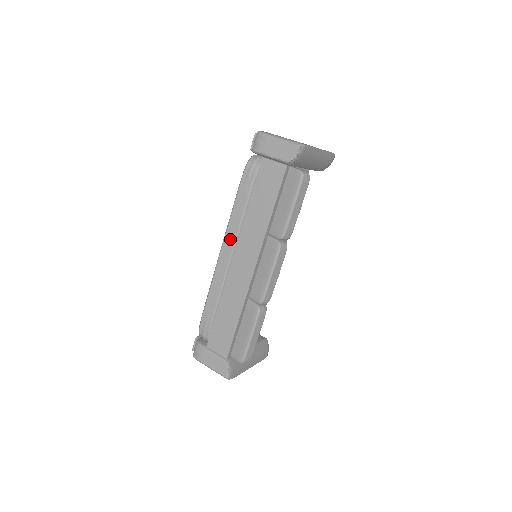
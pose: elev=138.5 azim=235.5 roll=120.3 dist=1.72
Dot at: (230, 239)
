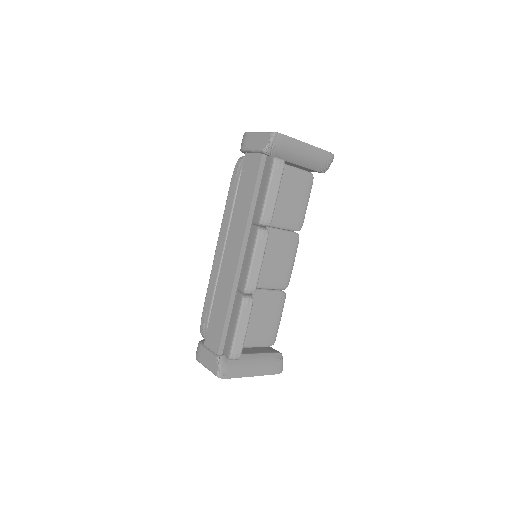
Dot at: (223, 234)
